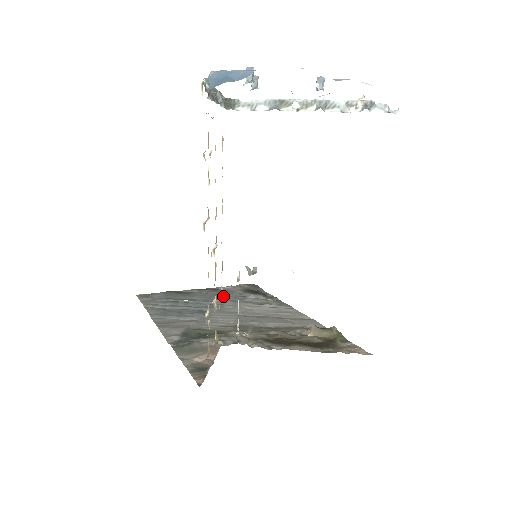
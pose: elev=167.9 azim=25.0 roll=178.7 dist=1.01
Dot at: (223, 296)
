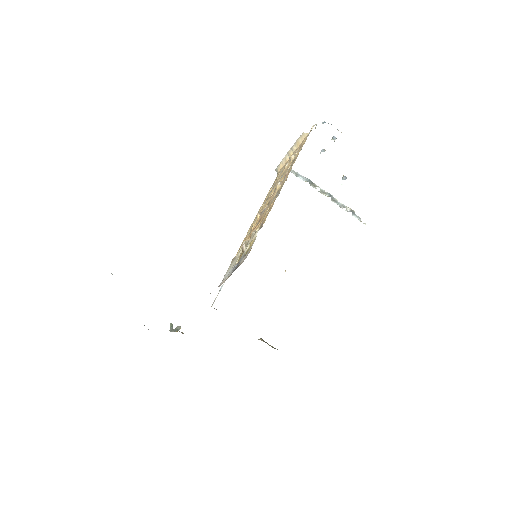
Dot at: occluded
